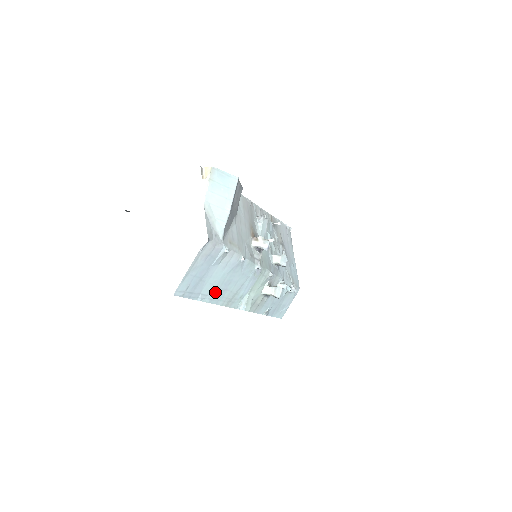
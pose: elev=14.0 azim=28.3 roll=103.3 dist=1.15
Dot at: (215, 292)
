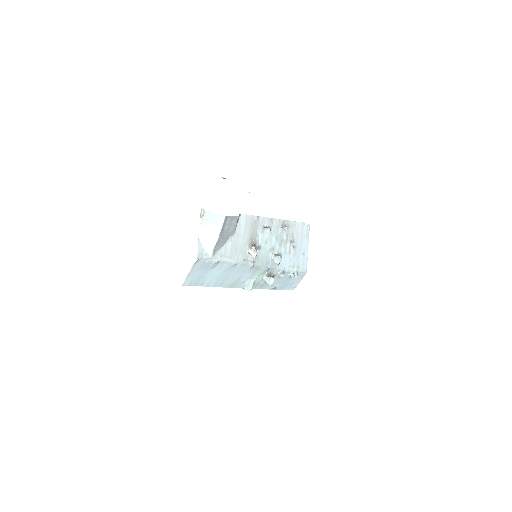
Dot at: (217, 282)
